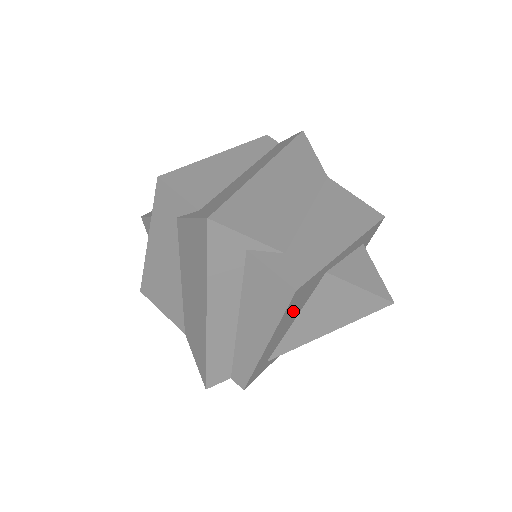
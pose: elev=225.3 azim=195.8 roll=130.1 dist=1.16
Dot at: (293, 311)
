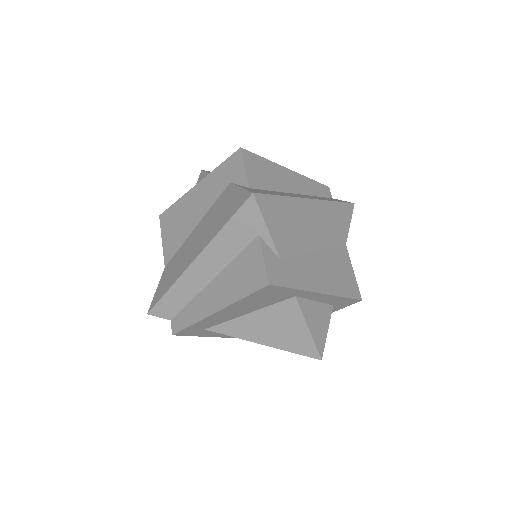
Dot at: (253, 303)
